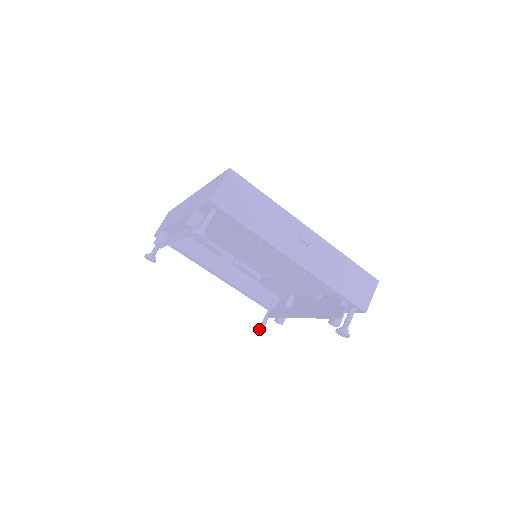
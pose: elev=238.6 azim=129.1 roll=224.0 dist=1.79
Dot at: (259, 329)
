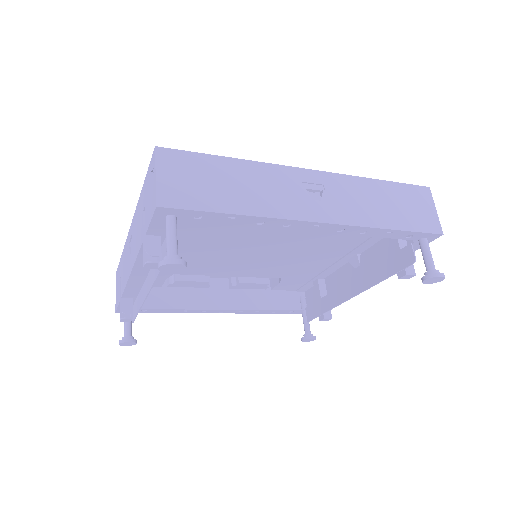
Dot at: occluded
